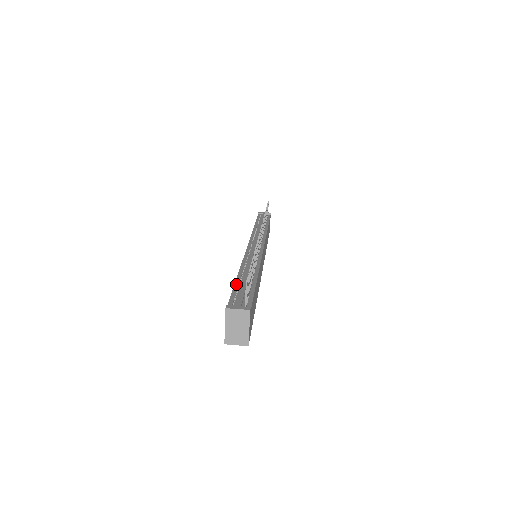
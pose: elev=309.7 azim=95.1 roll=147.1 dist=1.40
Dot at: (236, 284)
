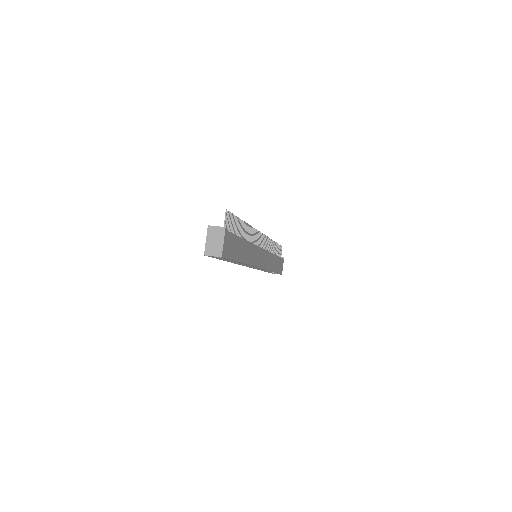
Dot at: occluded
